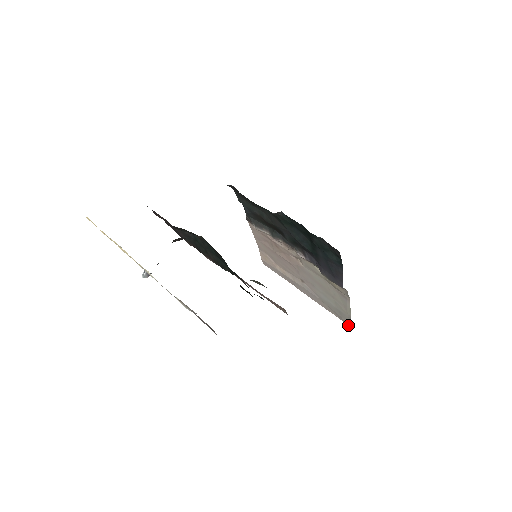
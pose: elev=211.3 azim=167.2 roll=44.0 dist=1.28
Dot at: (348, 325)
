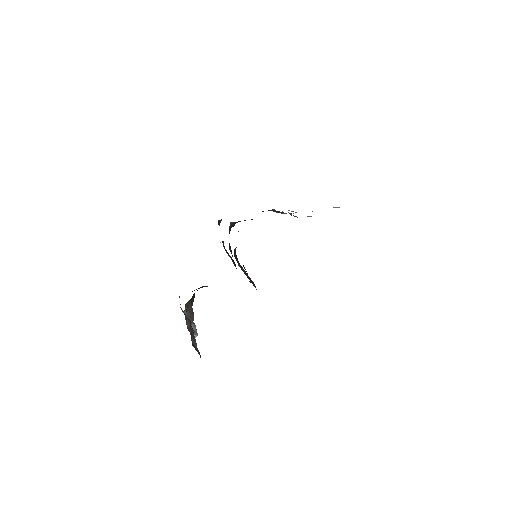
Dot at: occluded
